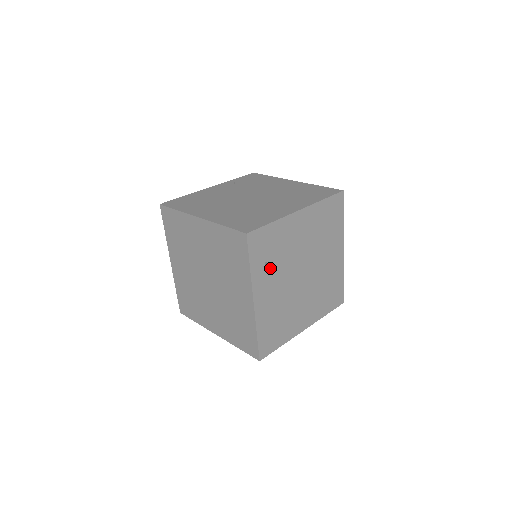
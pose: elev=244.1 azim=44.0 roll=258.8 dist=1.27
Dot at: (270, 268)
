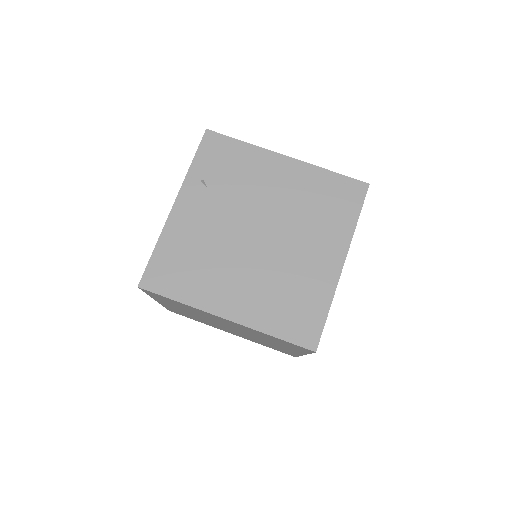
Dot at: occluded
